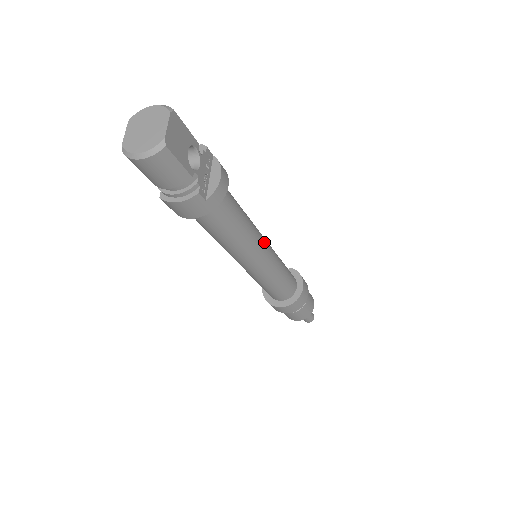
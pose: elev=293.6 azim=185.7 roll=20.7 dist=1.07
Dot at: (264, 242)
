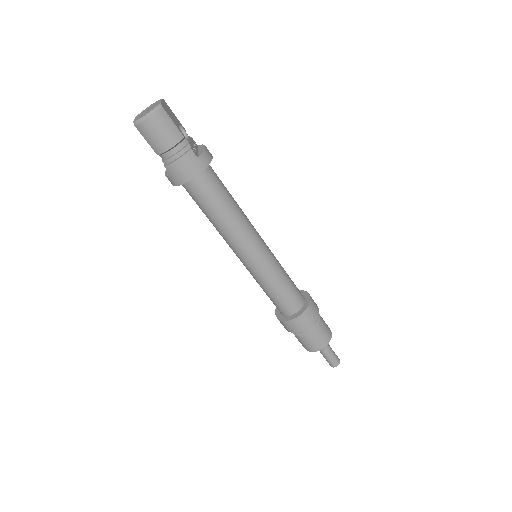
Dot at: (257, 232)
